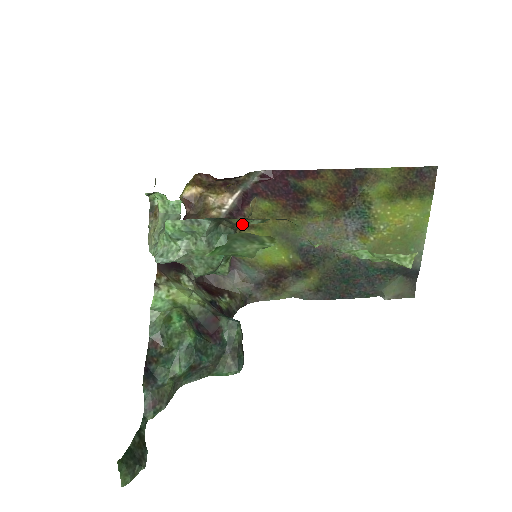
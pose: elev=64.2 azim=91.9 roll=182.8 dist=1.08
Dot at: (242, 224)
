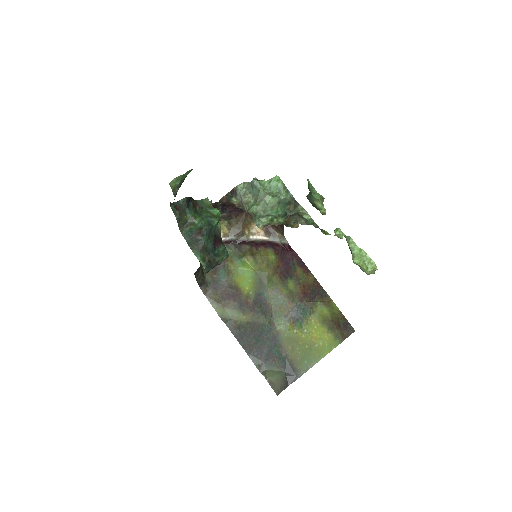
Dot at: (301, 211)
